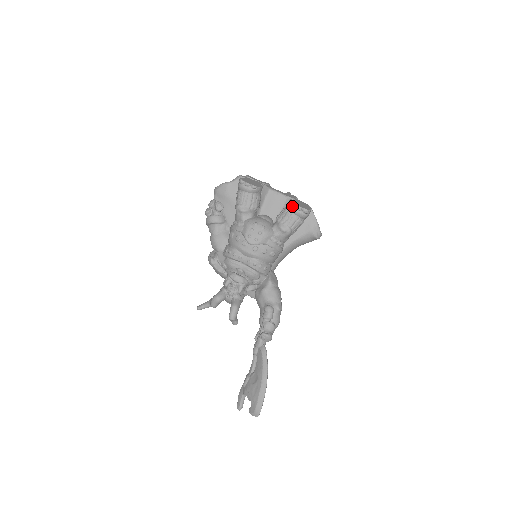
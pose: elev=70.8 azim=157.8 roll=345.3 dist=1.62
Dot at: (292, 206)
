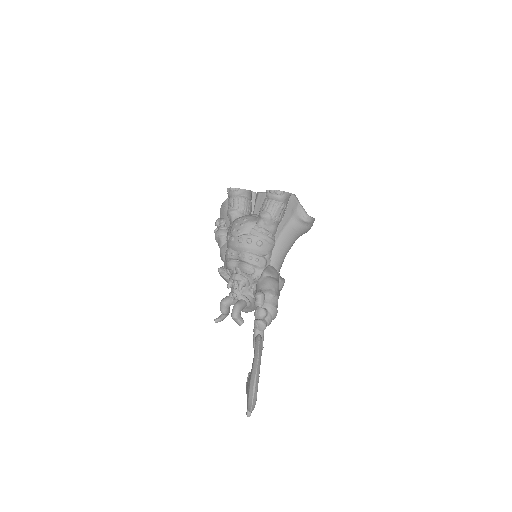
Dot at: (266, 192)
